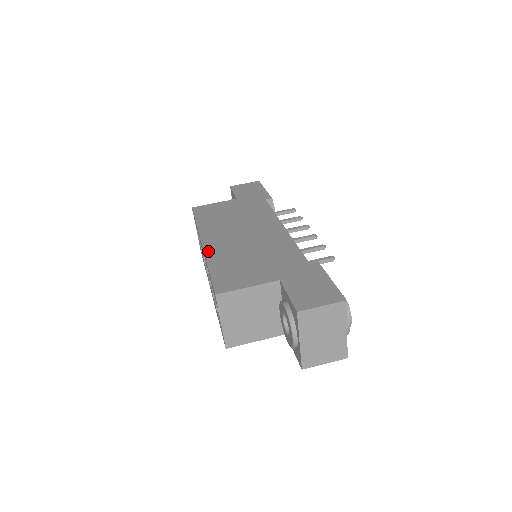
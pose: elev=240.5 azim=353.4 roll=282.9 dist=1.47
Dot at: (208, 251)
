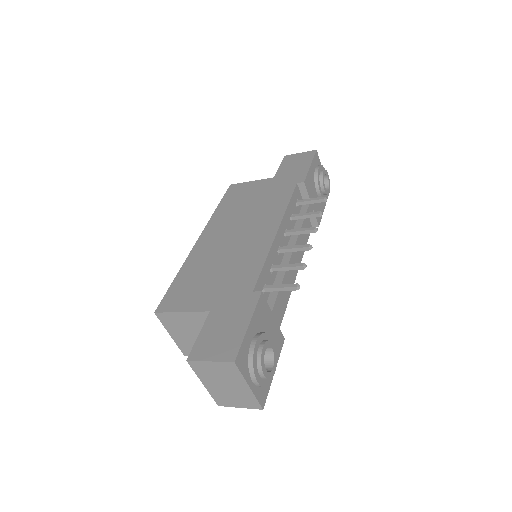
Dot at: (193, 252)
